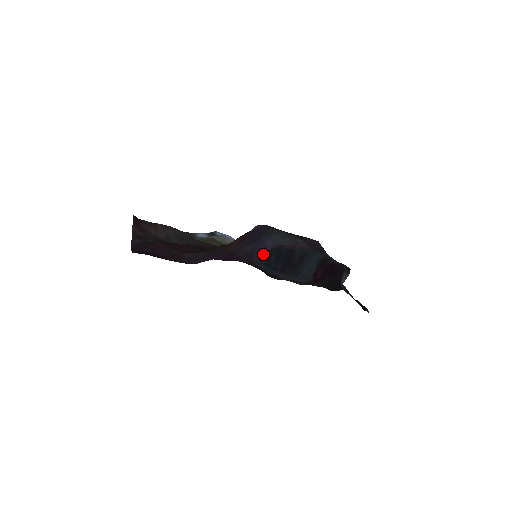
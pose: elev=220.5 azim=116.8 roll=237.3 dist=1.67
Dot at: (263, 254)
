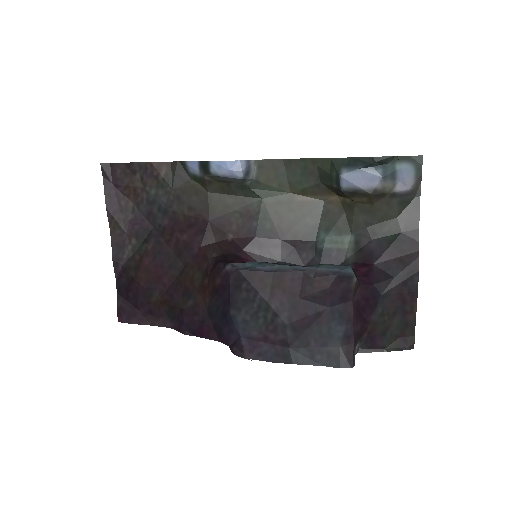
Dot at: (230, 343)
